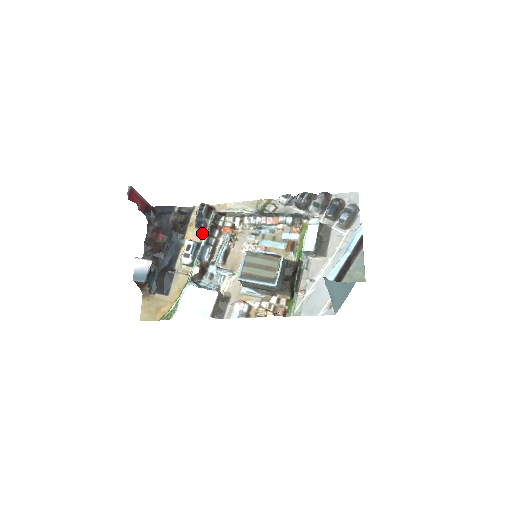
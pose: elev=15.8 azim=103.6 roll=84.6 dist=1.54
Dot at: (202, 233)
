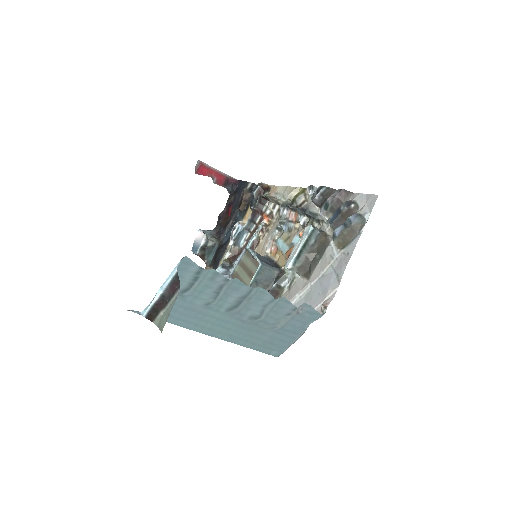
Dot at: occluded
